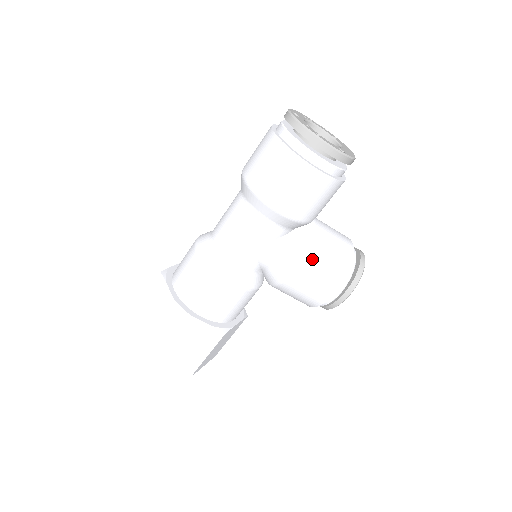
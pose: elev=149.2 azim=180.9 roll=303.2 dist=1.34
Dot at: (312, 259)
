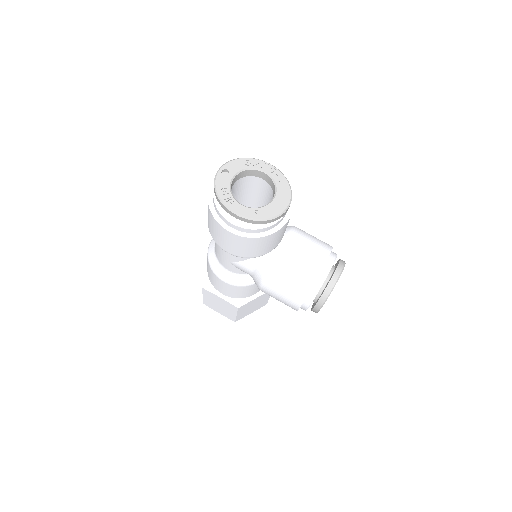
Dot at: (271, 282)
